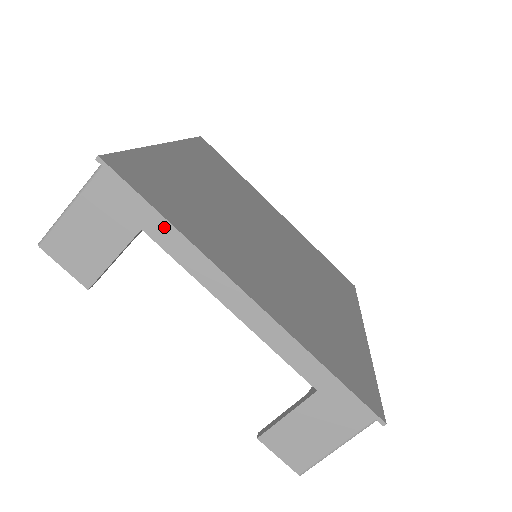
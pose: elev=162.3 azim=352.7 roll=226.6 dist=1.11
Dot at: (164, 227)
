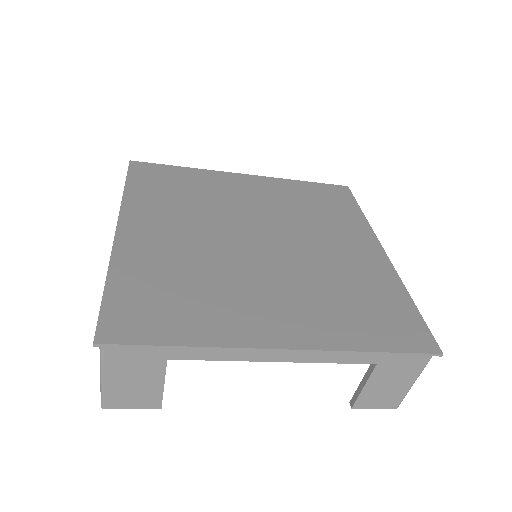
Dot at: (183, 349)
